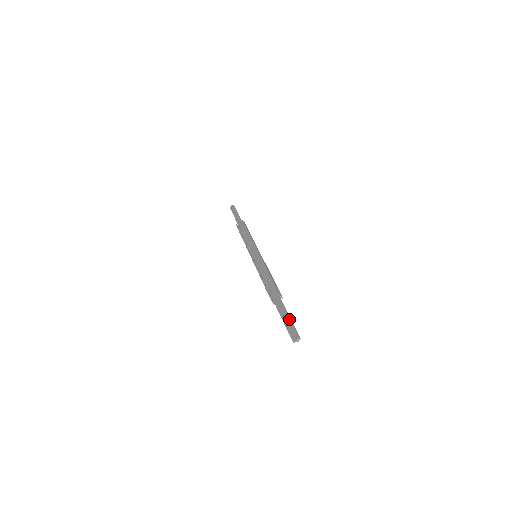
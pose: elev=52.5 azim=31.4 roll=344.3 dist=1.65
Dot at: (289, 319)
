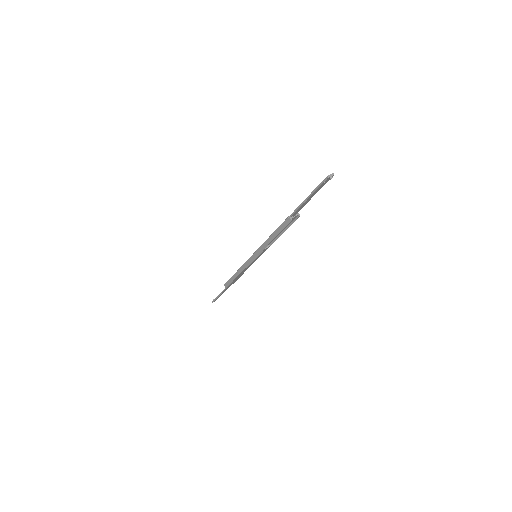
Dot at: occluded
